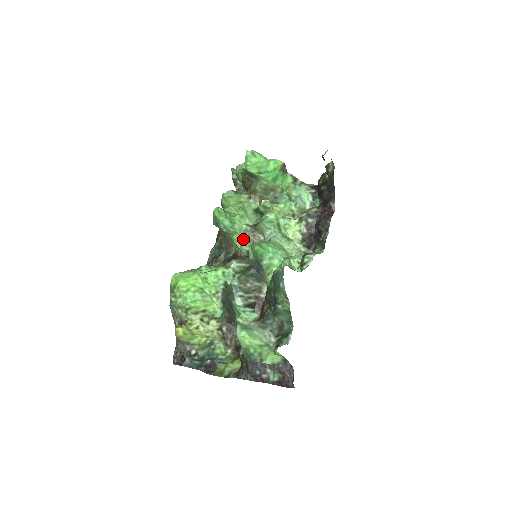
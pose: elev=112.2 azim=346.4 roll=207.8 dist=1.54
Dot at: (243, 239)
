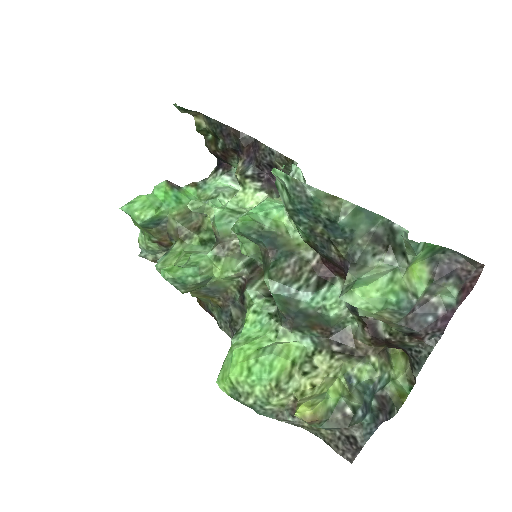
Dot at: (225, 264)
